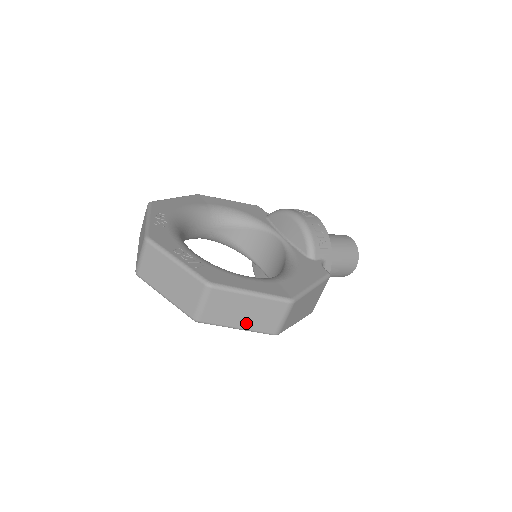
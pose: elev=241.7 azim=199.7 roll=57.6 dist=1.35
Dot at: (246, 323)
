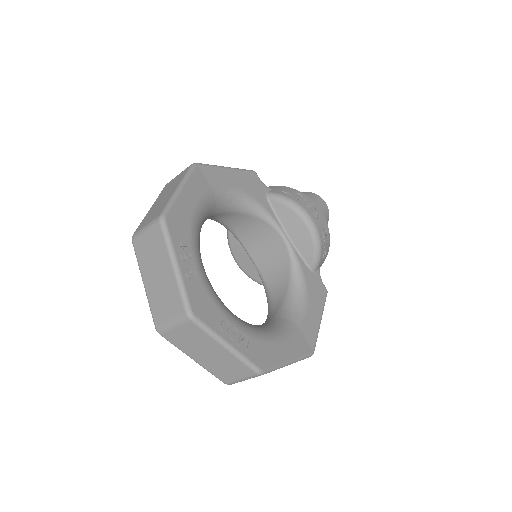
Dot at: occluded
